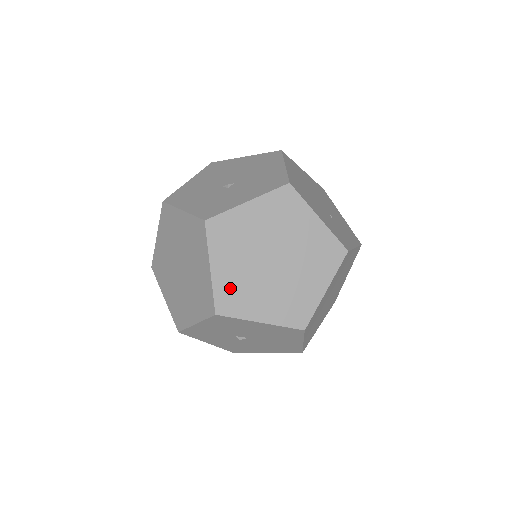
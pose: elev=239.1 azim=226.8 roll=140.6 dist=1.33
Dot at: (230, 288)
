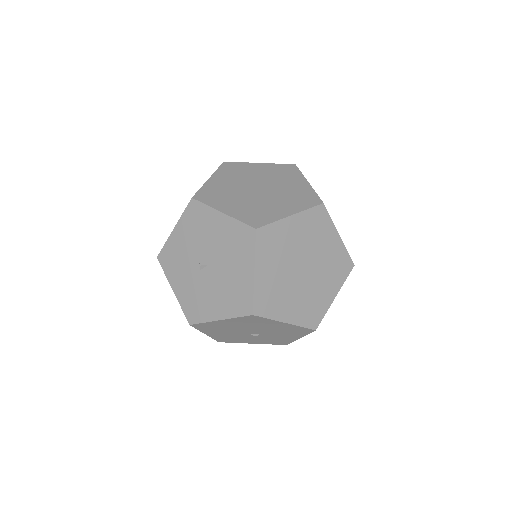
Dot at: (214, 190)
